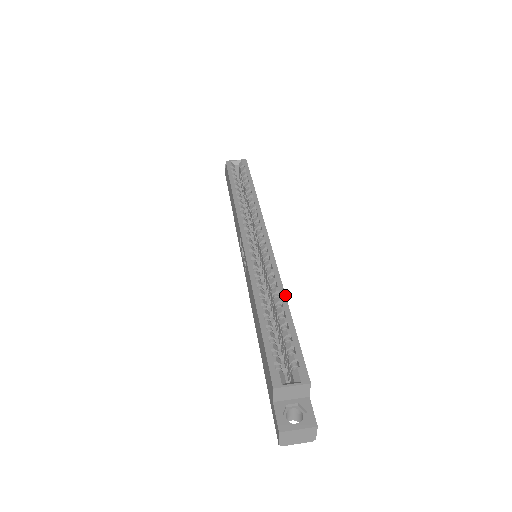
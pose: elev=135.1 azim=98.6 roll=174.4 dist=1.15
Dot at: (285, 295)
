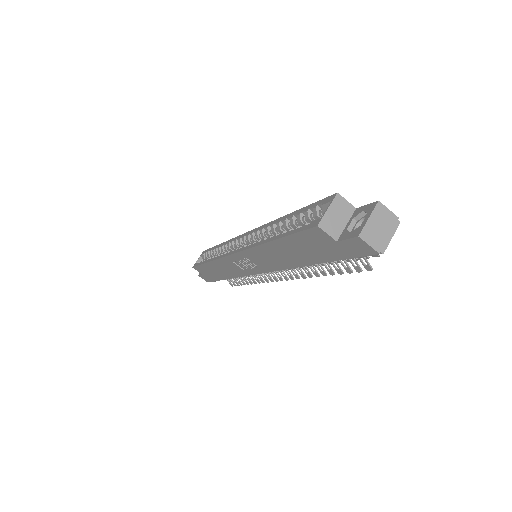
Dot at: (280, 218)
